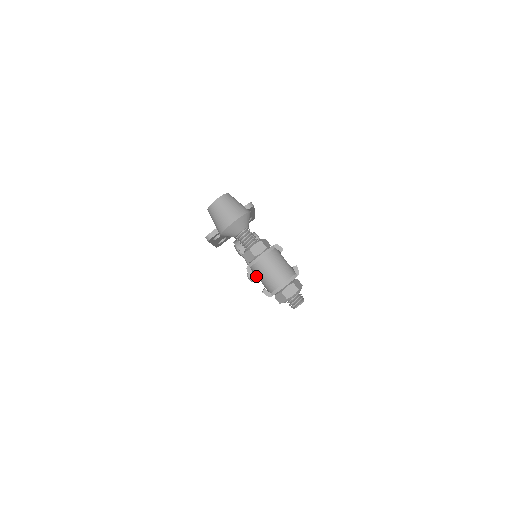
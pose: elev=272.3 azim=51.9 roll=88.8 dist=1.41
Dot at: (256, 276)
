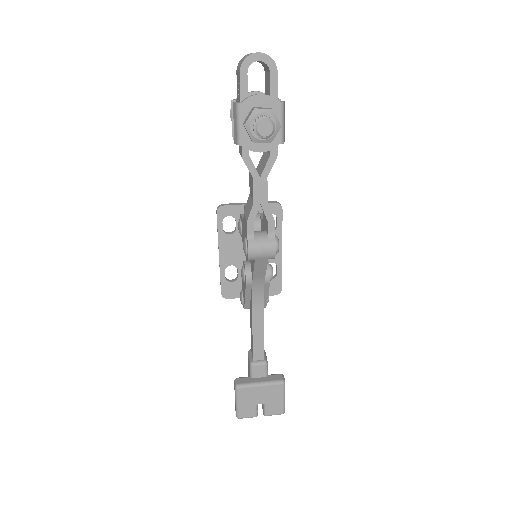
Dot at: (246, 382)
